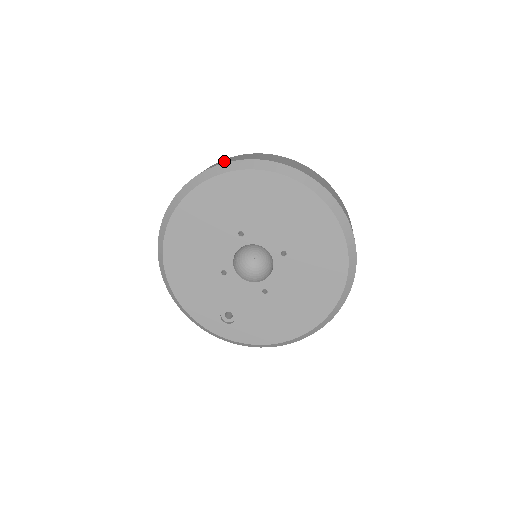
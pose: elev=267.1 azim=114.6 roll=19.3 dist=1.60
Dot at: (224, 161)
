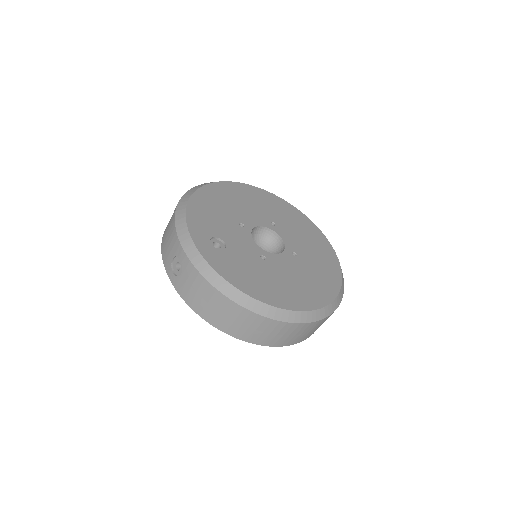
Dot at: occluded
